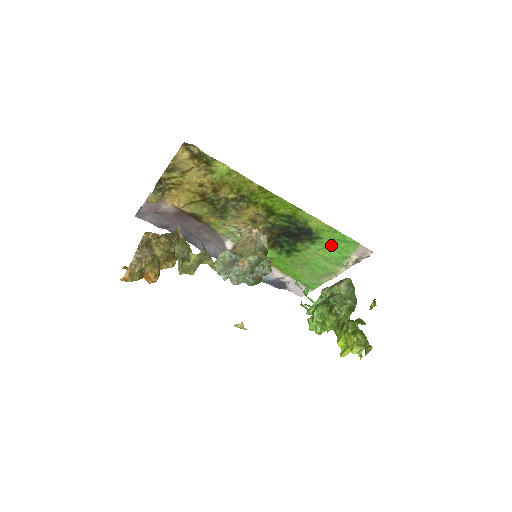
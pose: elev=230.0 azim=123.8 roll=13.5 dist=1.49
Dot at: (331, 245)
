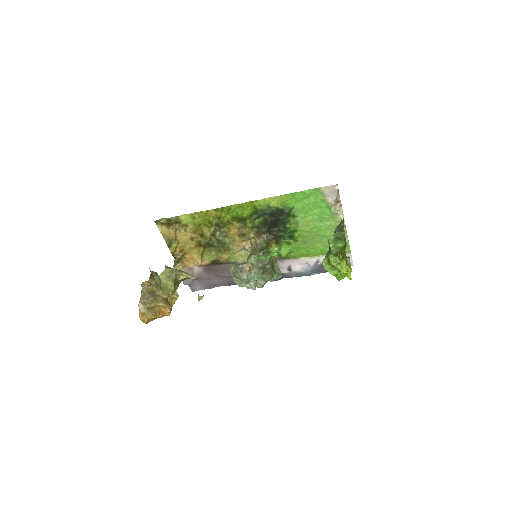
Dot at: (306, 207)
